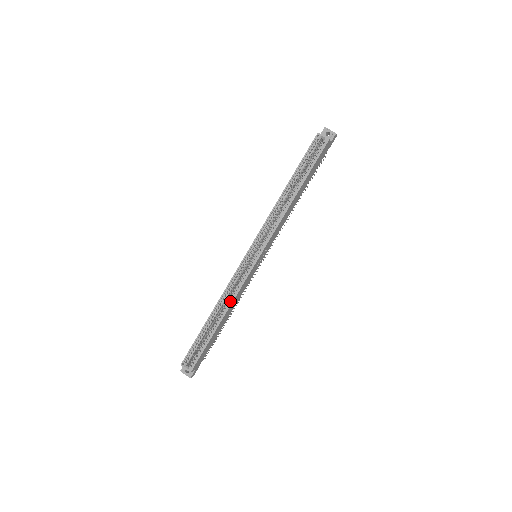
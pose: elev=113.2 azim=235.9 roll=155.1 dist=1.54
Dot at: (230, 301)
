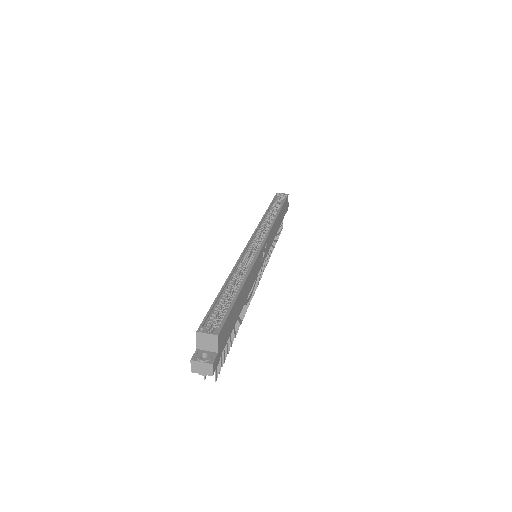
Dot at: (247, 271)
